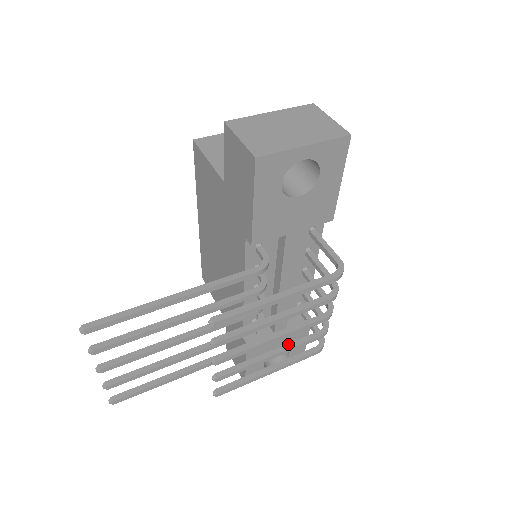
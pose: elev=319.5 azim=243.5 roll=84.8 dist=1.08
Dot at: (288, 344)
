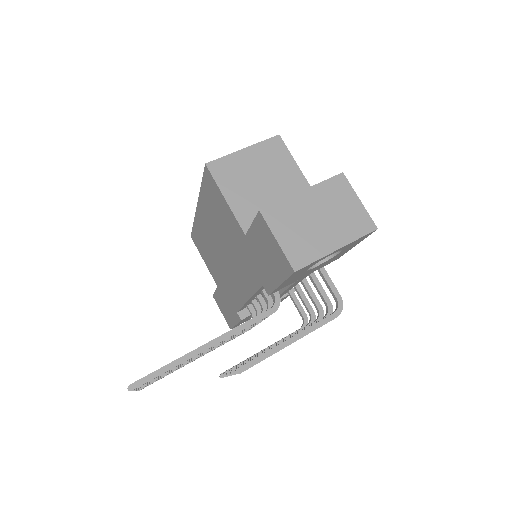
Dot at: occluded
